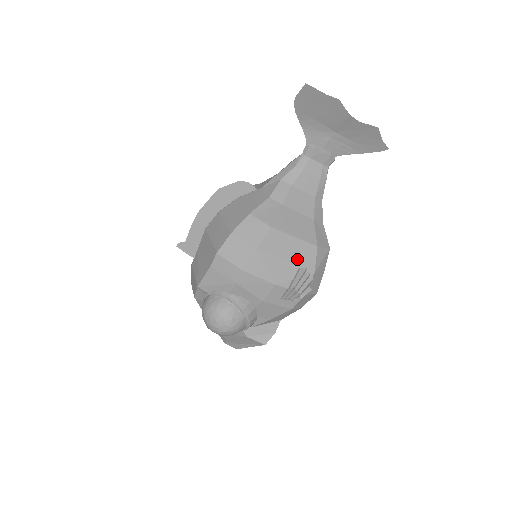
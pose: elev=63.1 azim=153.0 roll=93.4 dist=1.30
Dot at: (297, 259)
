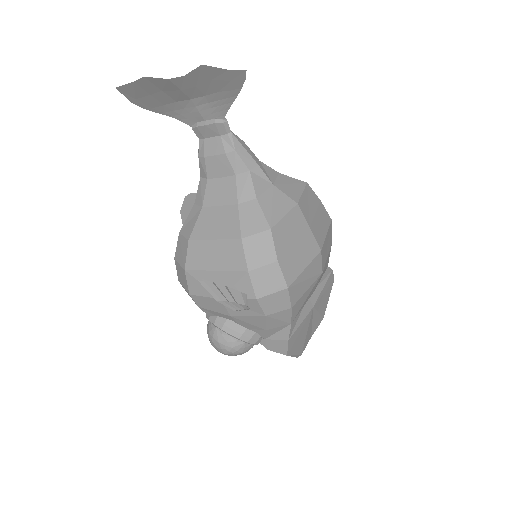
Dot at: (225, 264)
